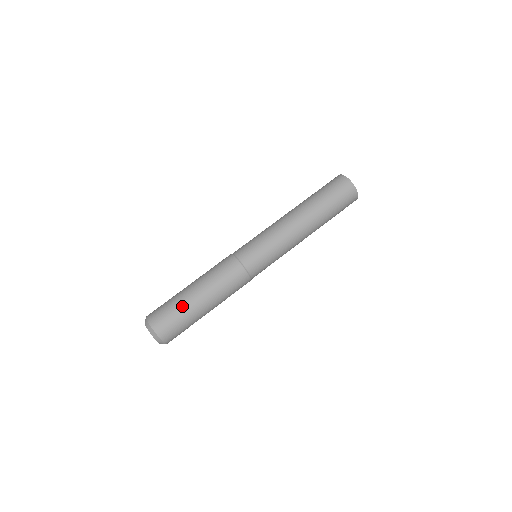
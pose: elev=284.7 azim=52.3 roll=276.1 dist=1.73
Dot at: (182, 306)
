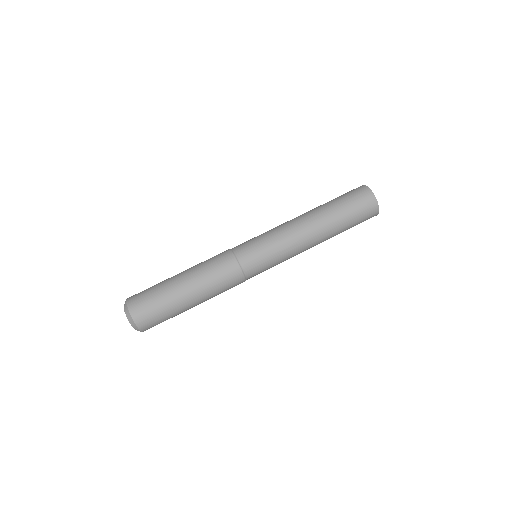
Dot at: (166, 295)
